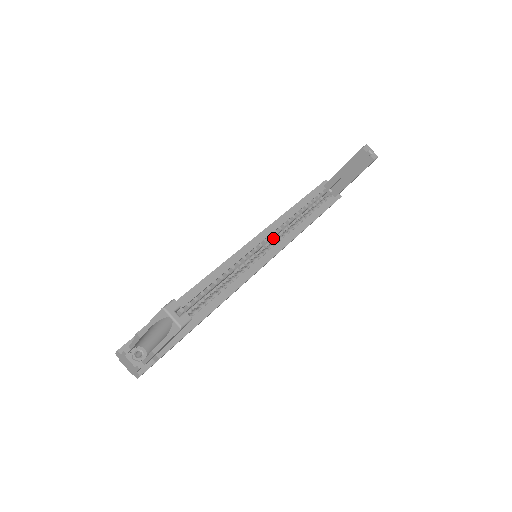
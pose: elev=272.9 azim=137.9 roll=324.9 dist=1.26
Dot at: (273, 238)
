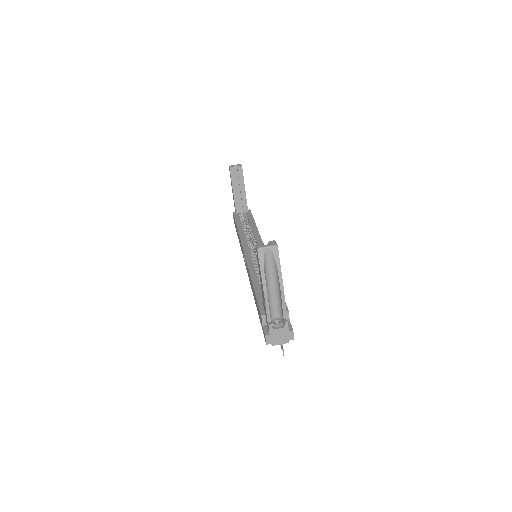
Dot at: occluded
